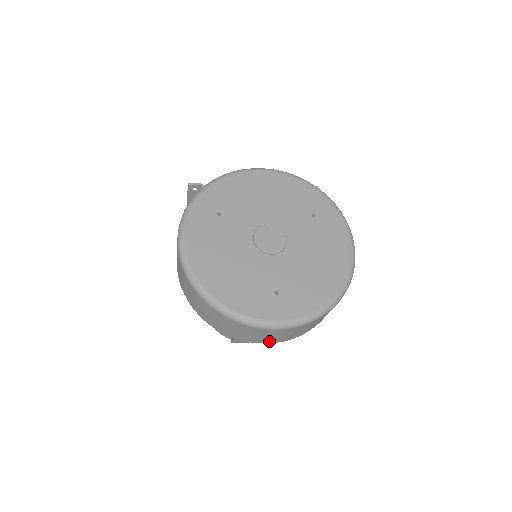
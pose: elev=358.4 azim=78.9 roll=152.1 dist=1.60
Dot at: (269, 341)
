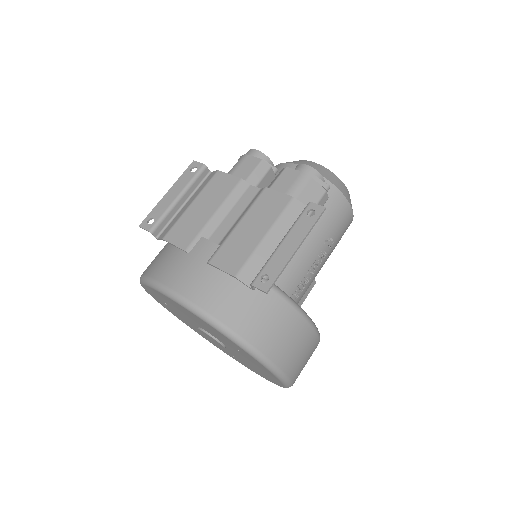
Dot at: occluded
